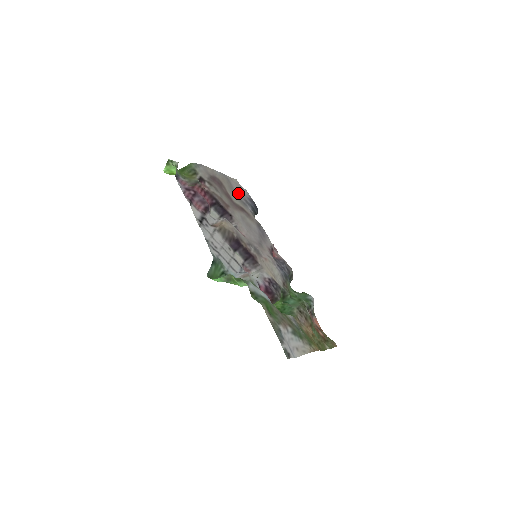
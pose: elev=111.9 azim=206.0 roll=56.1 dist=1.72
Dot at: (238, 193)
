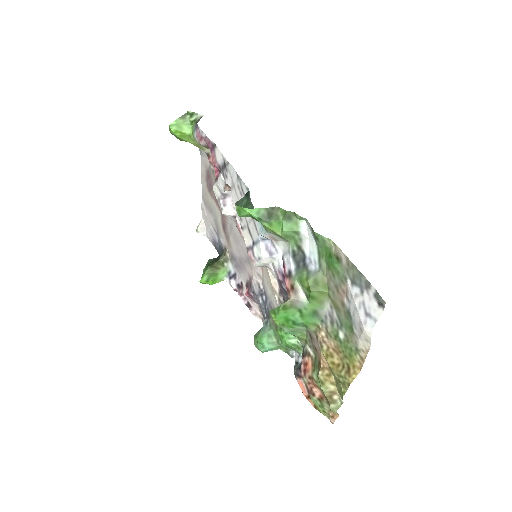
Dot at: (212, 220)
